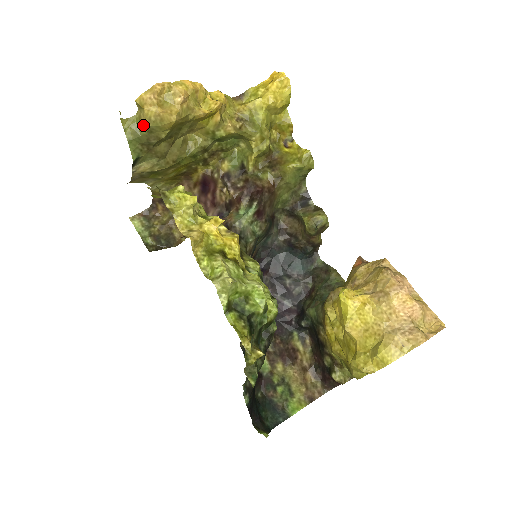
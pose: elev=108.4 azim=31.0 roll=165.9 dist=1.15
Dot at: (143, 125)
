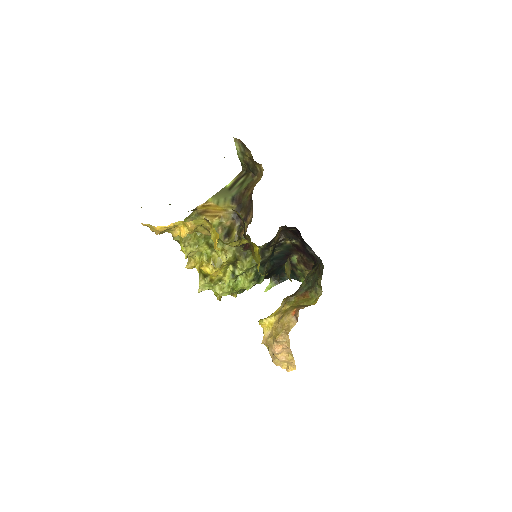
Dot at: occluded
